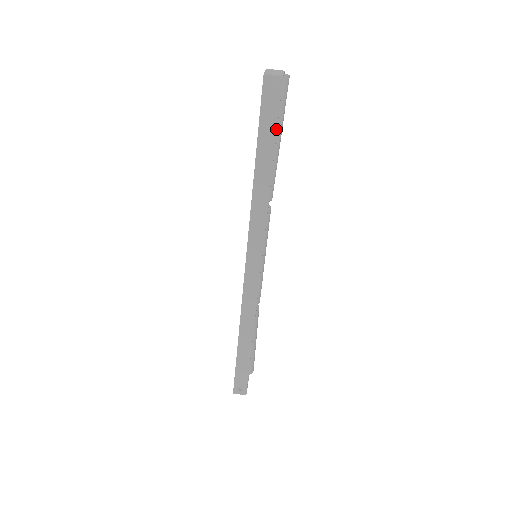
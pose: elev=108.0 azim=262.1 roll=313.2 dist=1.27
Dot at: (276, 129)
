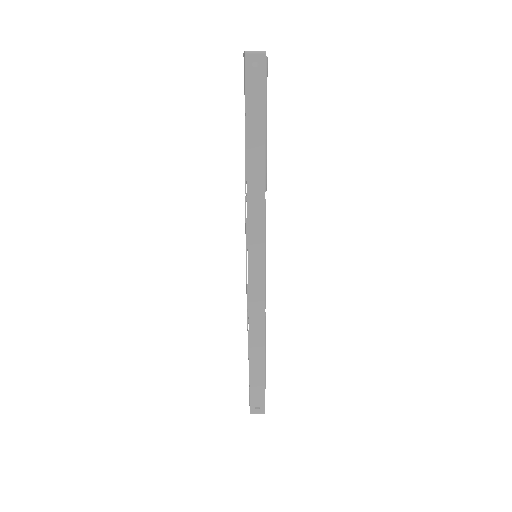
Dot at: (264, 111)
